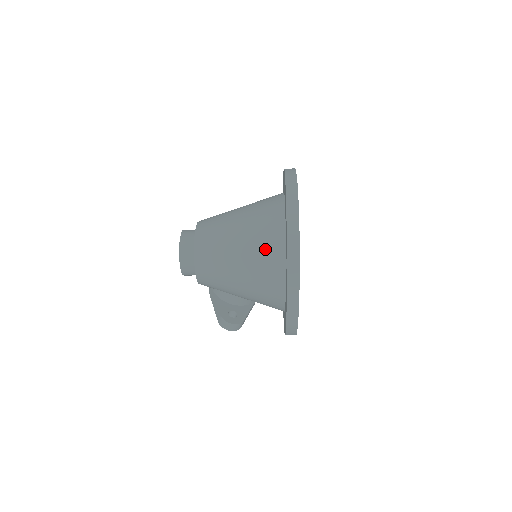
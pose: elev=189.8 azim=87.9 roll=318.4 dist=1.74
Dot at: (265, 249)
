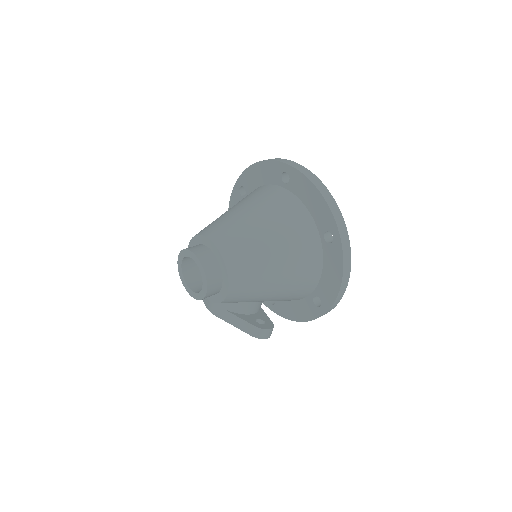
Dot at: (298, 233)
